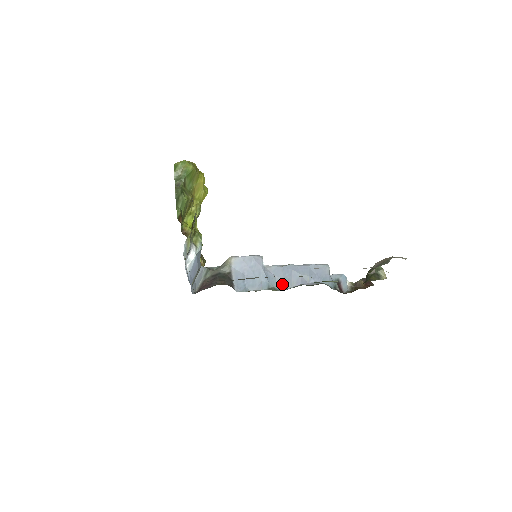
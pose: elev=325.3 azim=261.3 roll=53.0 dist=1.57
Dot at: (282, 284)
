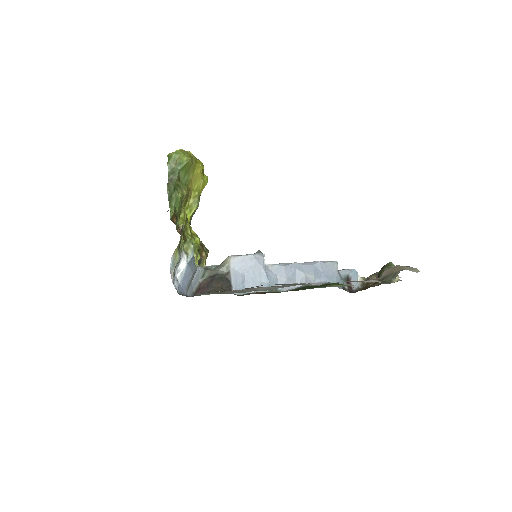
Dot at: occluded
